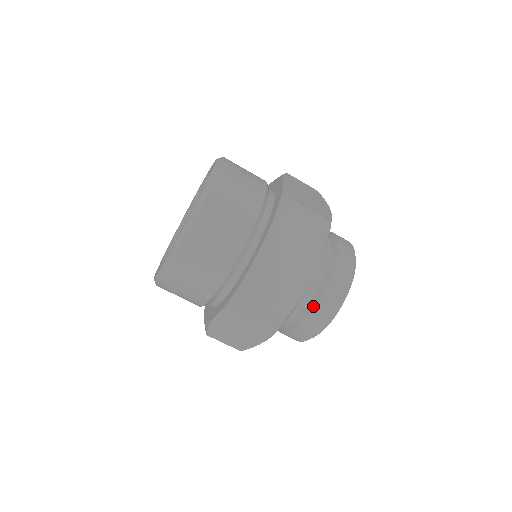
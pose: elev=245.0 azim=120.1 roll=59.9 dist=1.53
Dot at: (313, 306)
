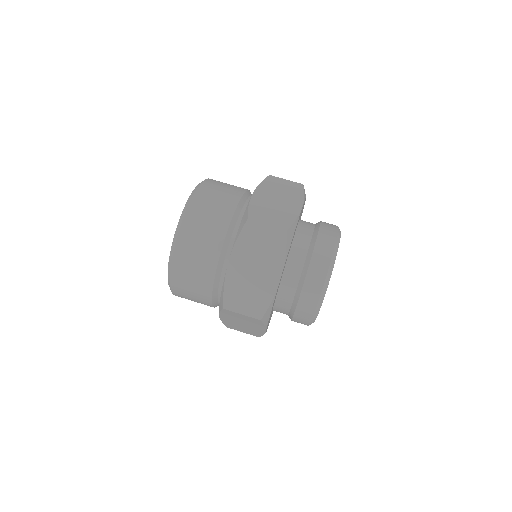
Dot at: (296, 301)
